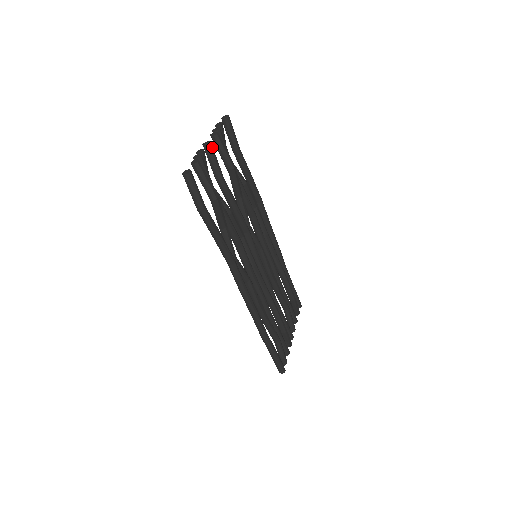
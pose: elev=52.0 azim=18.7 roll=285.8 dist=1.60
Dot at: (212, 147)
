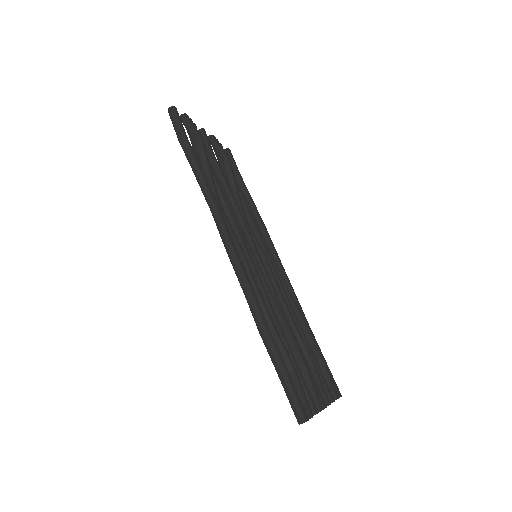
Dot at: occluded
